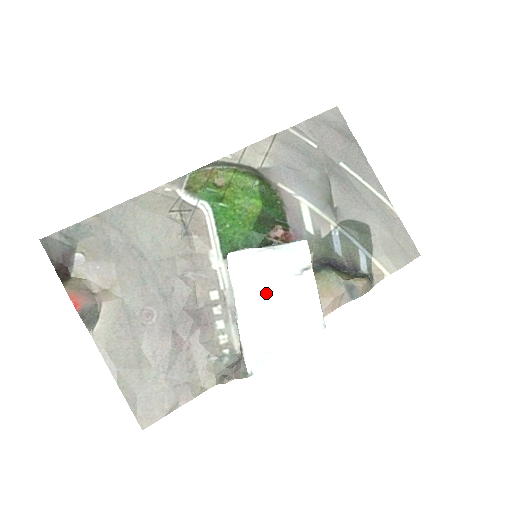
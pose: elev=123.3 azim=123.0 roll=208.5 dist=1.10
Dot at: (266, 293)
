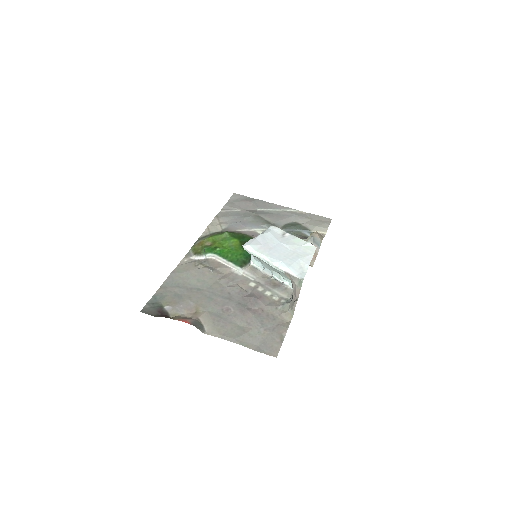
Dot at: (275, 249)
